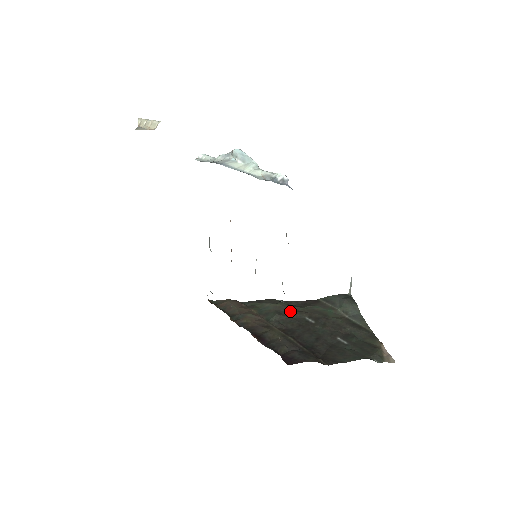
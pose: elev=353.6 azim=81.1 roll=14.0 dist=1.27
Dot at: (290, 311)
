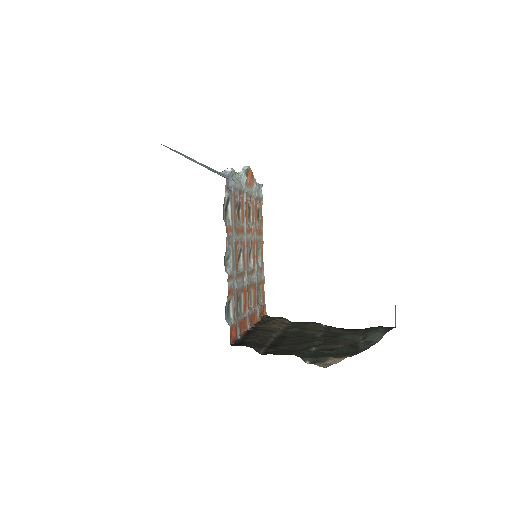
Dot at: (313, 329)
